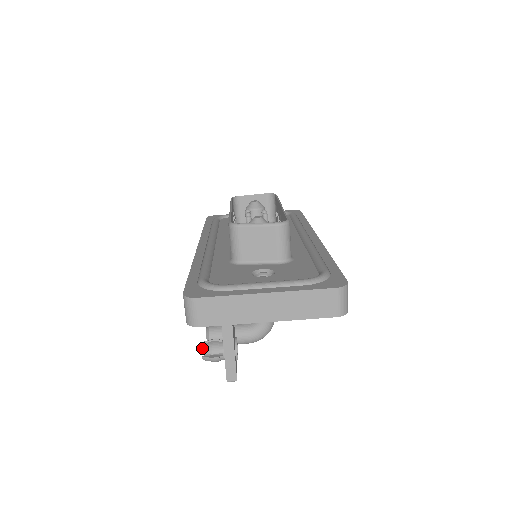
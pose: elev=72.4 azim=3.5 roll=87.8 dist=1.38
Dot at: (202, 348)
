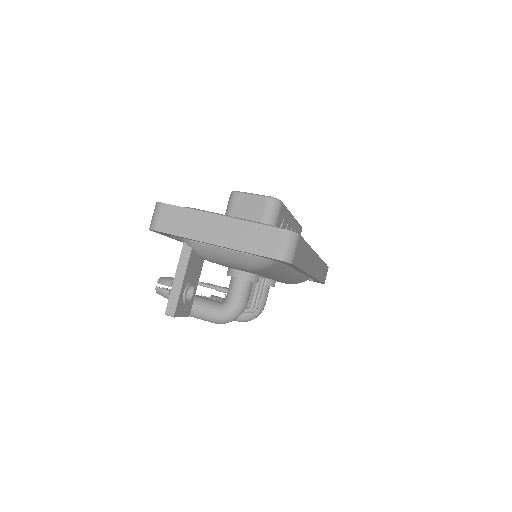
Dot at: (159, 278)
